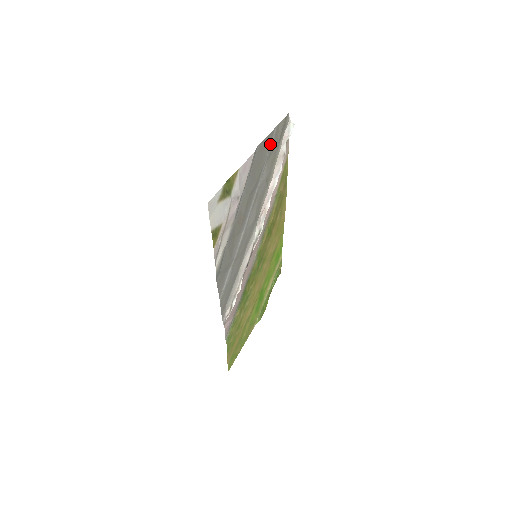
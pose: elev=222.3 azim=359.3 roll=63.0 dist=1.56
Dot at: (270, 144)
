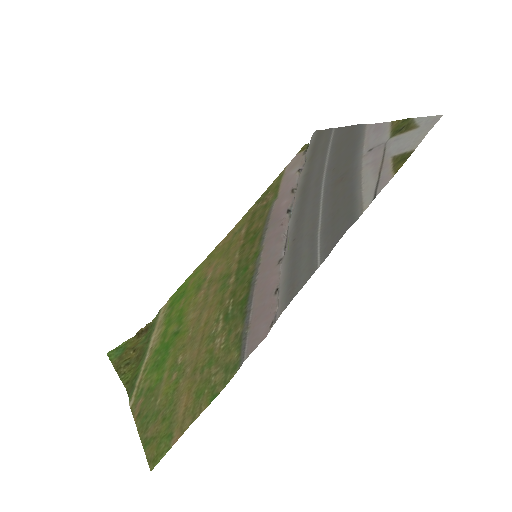
Dot at: (333, 137)
